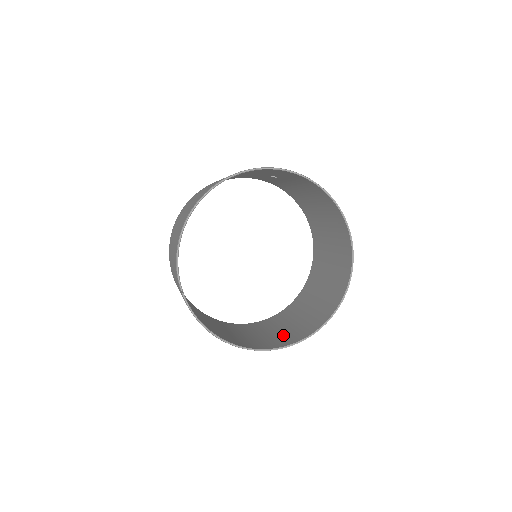
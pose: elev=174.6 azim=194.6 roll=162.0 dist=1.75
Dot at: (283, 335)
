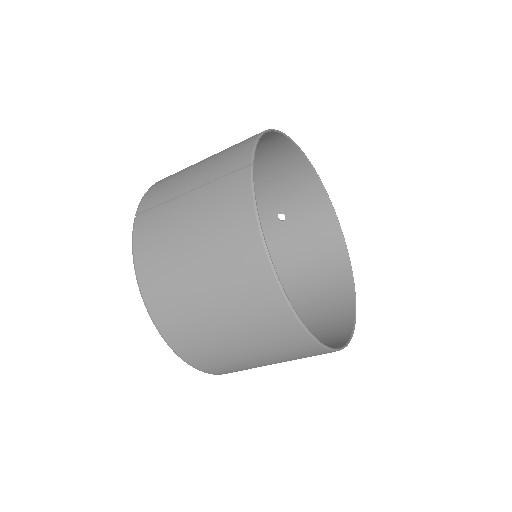
Dot at: occluded
